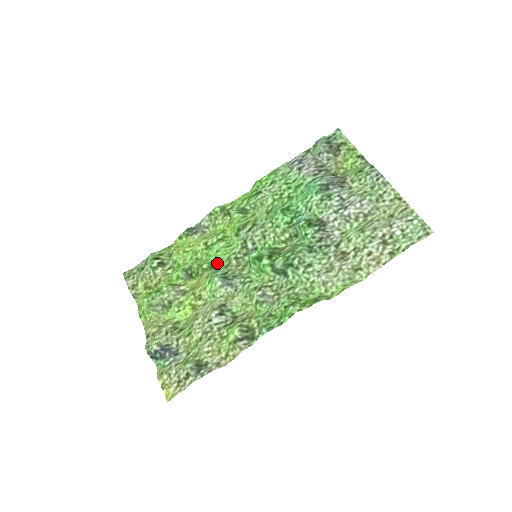
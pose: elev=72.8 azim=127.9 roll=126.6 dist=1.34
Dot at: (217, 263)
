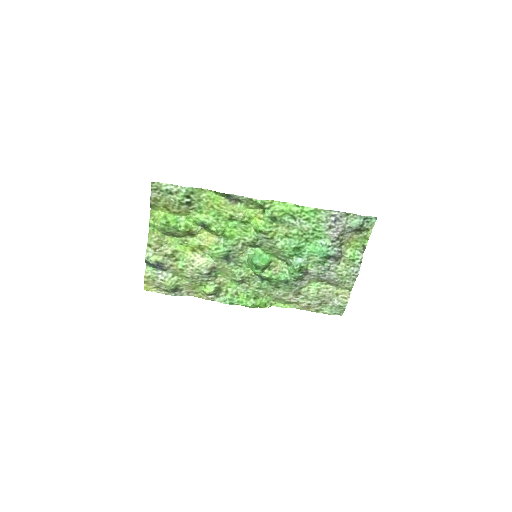
Dot at: (229, 237)
